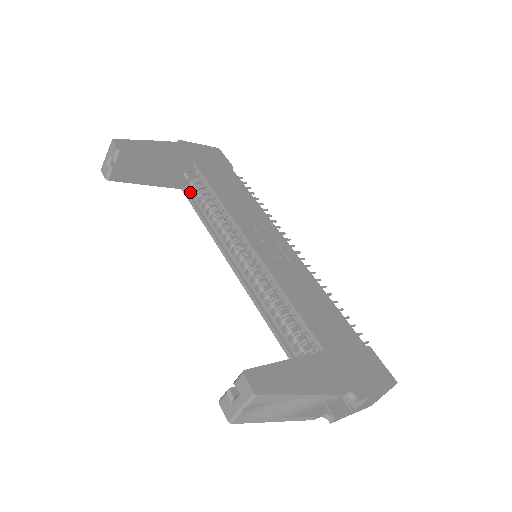
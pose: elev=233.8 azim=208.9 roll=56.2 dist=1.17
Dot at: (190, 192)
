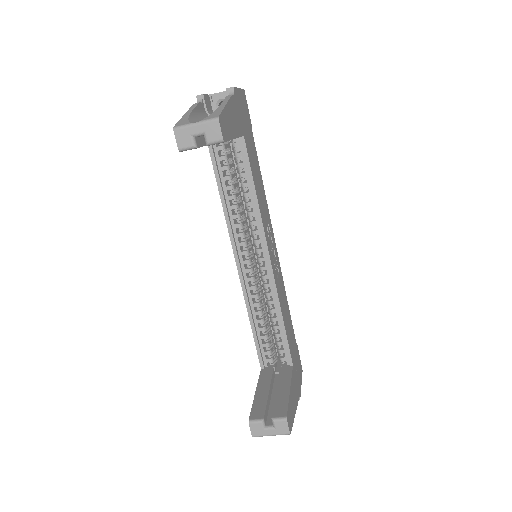
Dot at: (216, 154)
